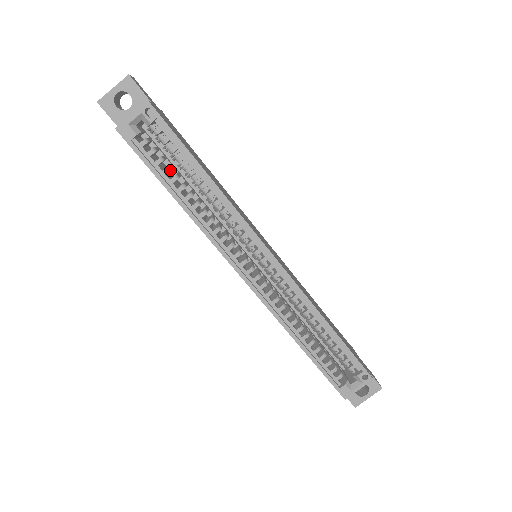
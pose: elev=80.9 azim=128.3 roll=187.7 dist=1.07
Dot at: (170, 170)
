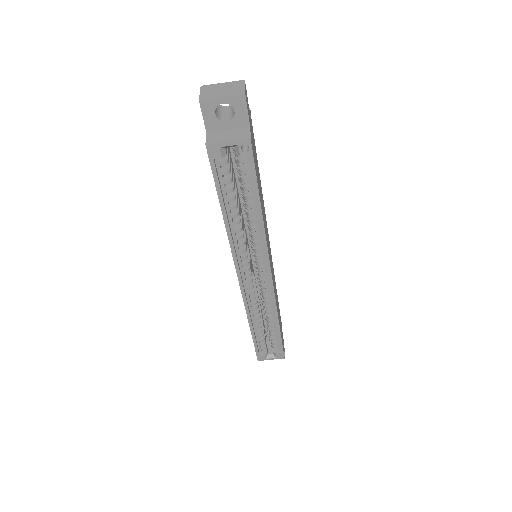
Dot at: occluded
